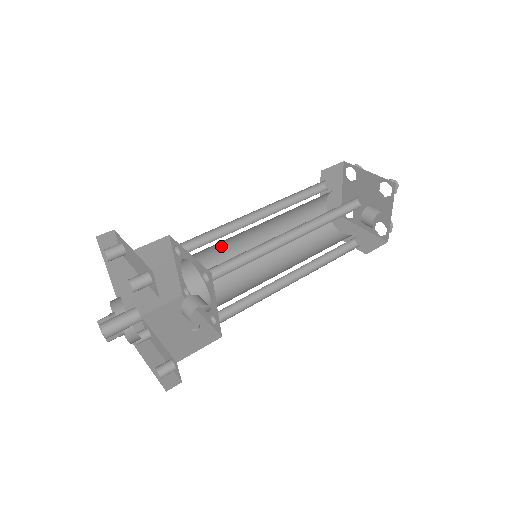
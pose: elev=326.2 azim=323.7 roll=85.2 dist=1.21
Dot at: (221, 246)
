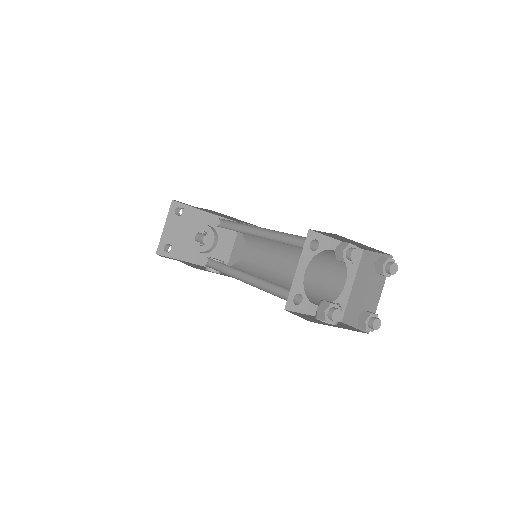
Dot at: occluded
